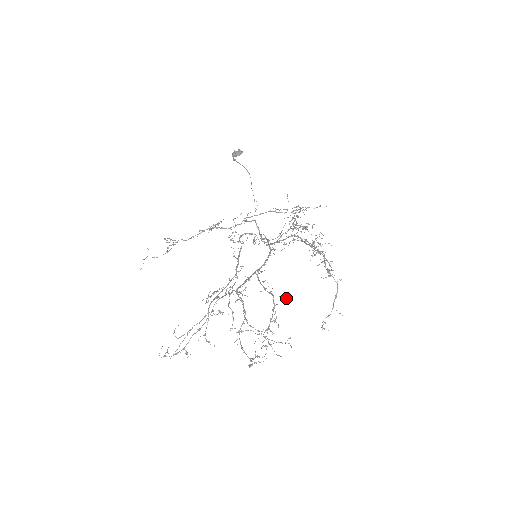
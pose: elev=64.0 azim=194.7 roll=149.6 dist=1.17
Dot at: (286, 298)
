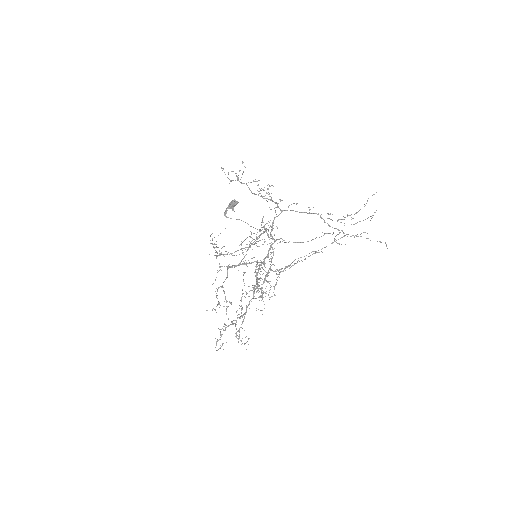
Dot at: occluded
